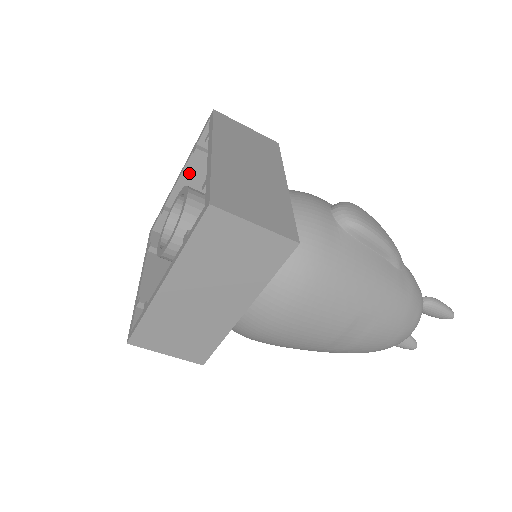
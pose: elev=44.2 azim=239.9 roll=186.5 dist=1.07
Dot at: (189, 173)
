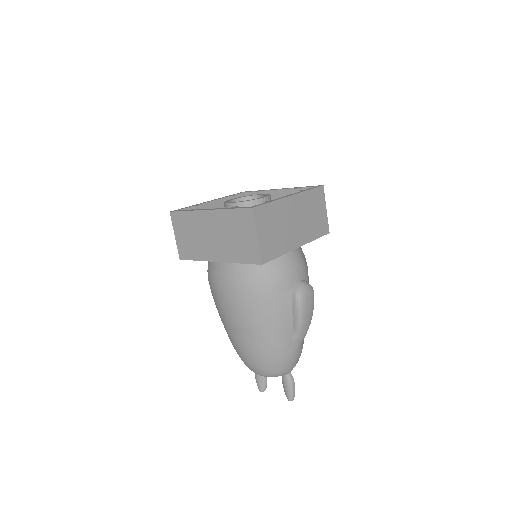
Dot at: (284, 193)
